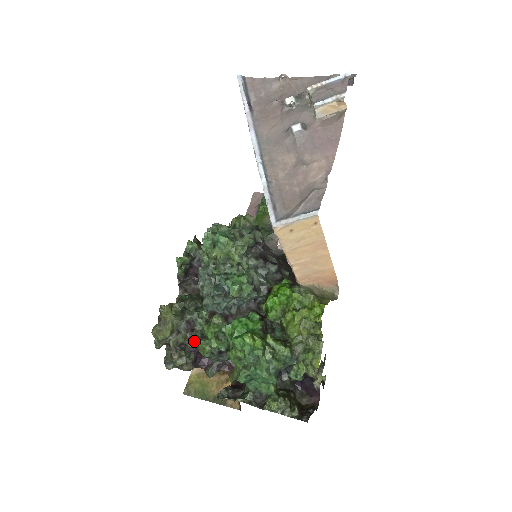
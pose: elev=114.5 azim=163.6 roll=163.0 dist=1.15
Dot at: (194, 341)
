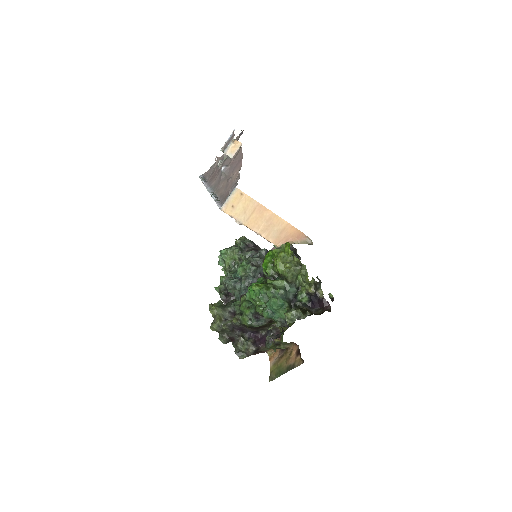
Dot at: (235, 317)
